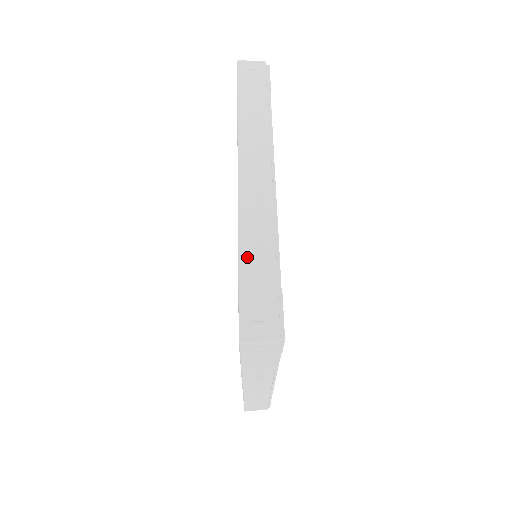
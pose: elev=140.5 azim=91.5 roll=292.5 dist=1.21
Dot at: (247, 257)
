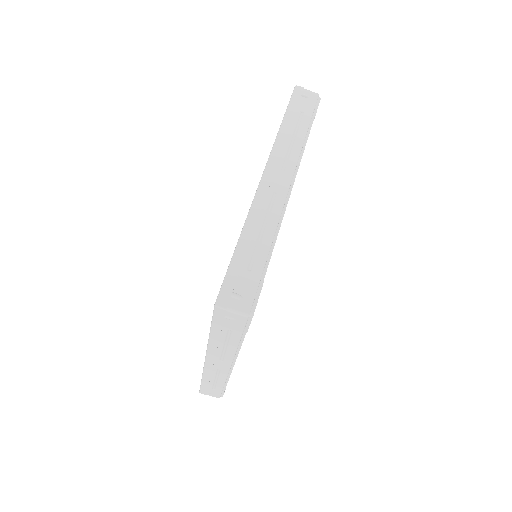
Dot at: (246, 241)
